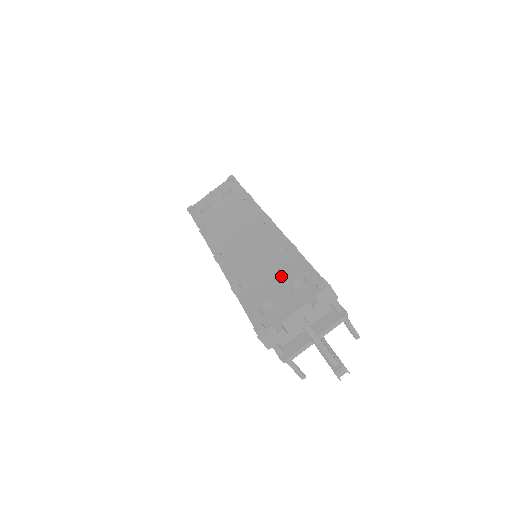
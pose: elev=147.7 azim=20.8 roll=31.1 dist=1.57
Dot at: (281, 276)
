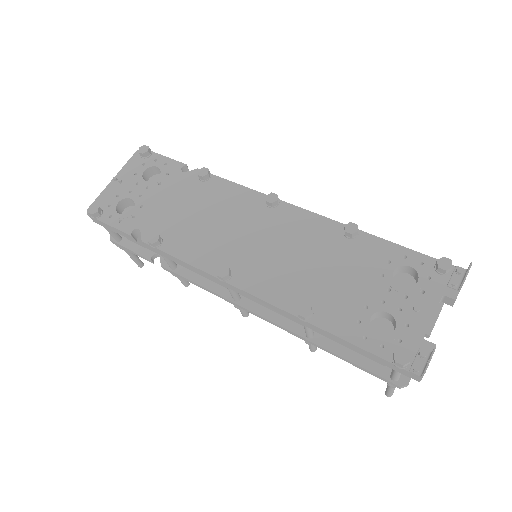
Dot at: (366, 273)
